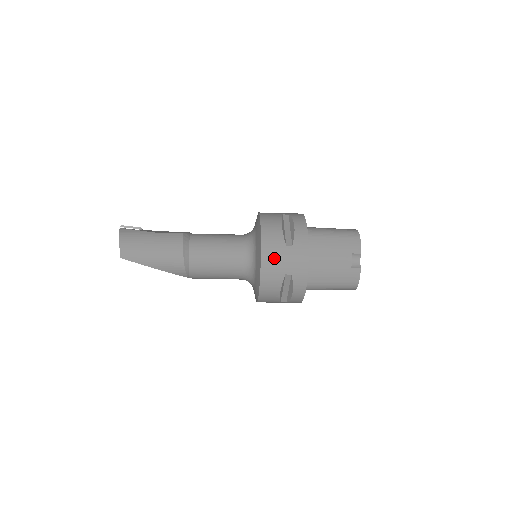
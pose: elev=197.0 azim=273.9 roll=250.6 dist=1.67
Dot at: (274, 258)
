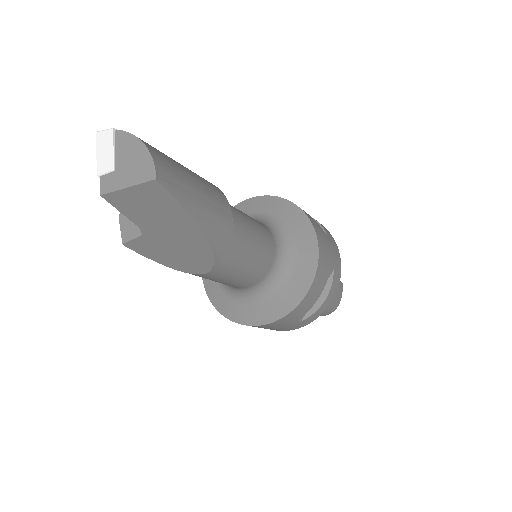
Dot at: (324, 243)
